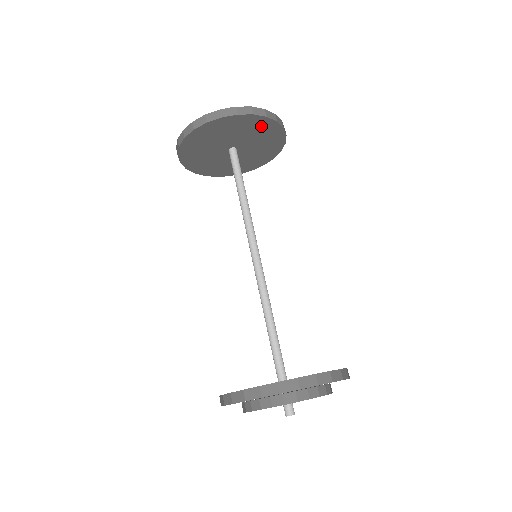
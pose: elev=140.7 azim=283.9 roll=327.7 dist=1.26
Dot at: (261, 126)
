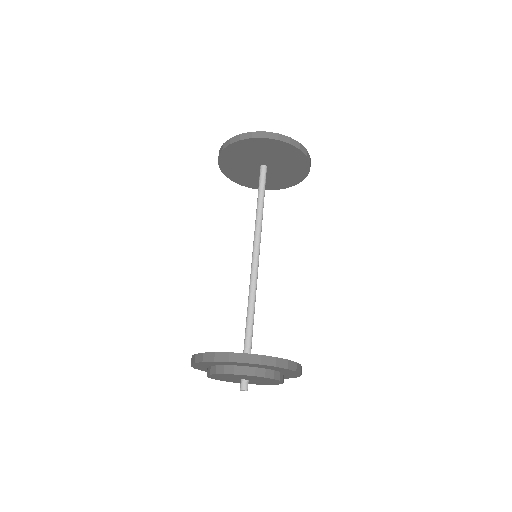
Dot at: (286, 151)
